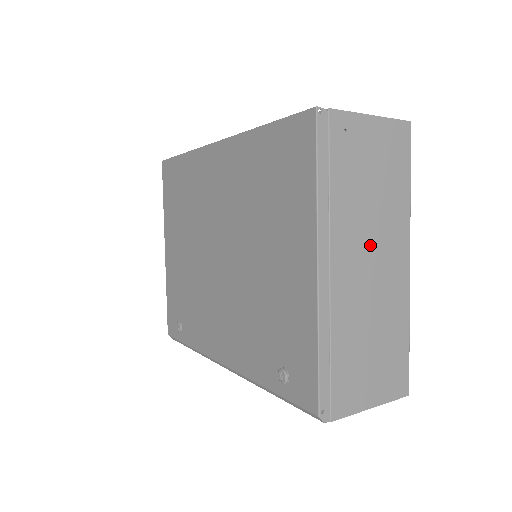
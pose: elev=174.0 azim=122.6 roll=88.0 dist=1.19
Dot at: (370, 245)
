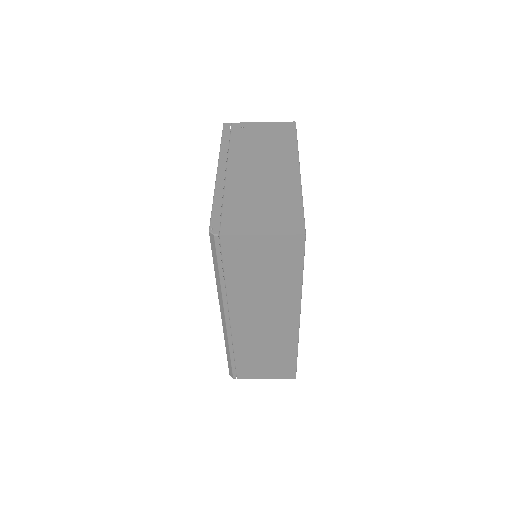
Dot at: (261, 163)
